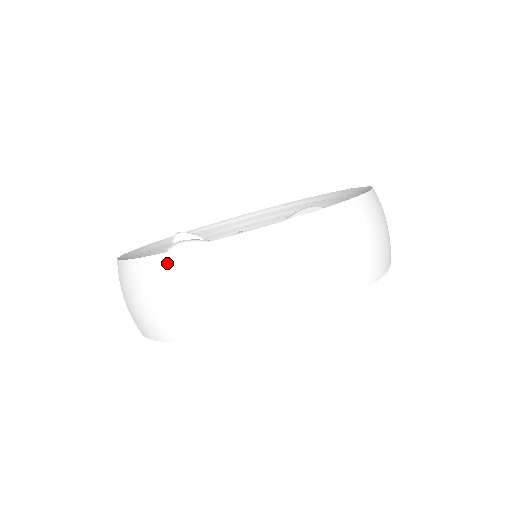
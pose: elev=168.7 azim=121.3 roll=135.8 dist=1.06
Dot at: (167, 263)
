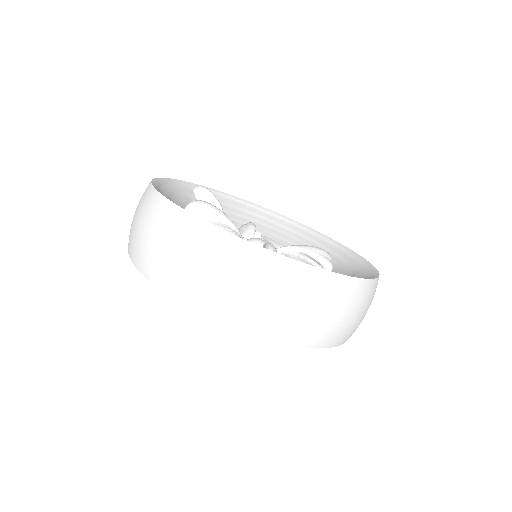
Dot at: (202, 230)
